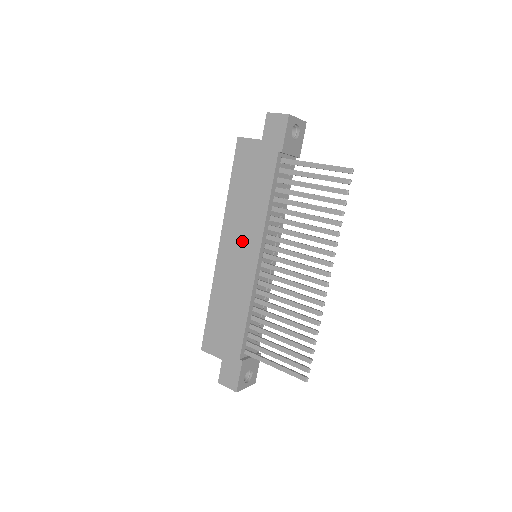
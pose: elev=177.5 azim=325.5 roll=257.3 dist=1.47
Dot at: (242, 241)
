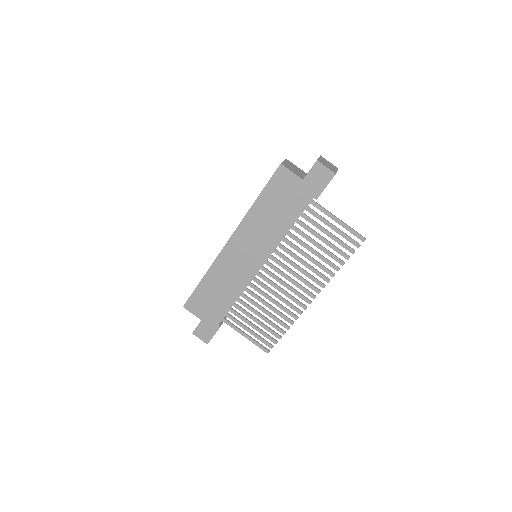
Dot at: (252, 247)
